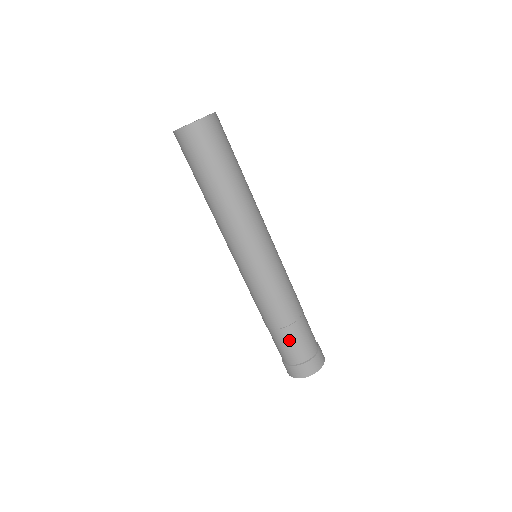
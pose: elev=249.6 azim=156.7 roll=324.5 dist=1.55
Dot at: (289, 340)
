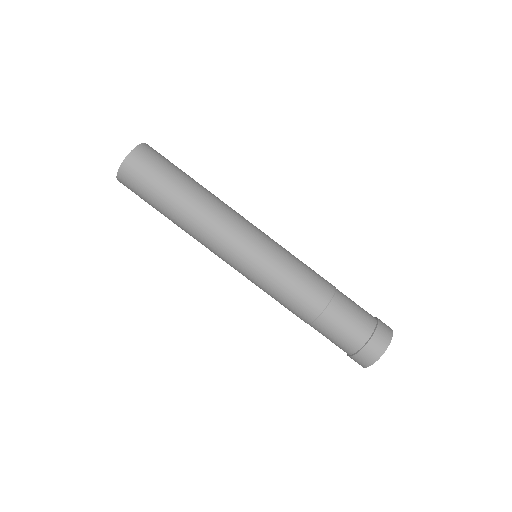
Dot at: (345, 311)
